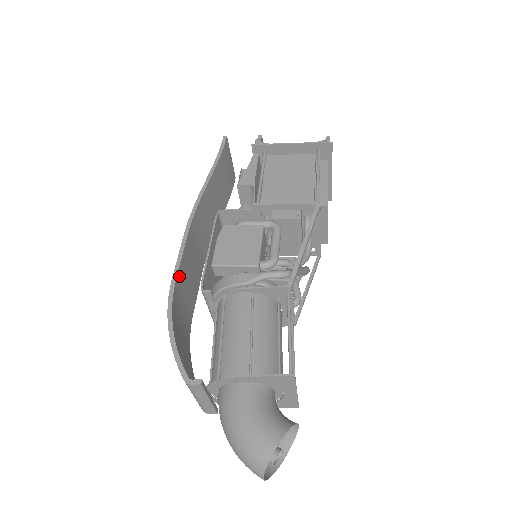
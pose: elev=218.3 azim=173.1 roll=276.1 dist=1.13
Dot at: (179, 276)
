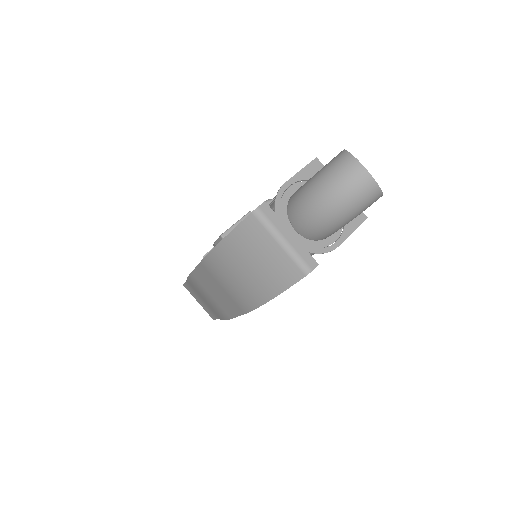
Dot at: occluded
